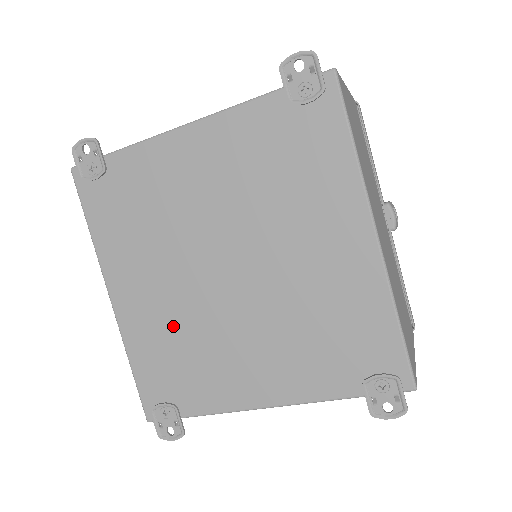
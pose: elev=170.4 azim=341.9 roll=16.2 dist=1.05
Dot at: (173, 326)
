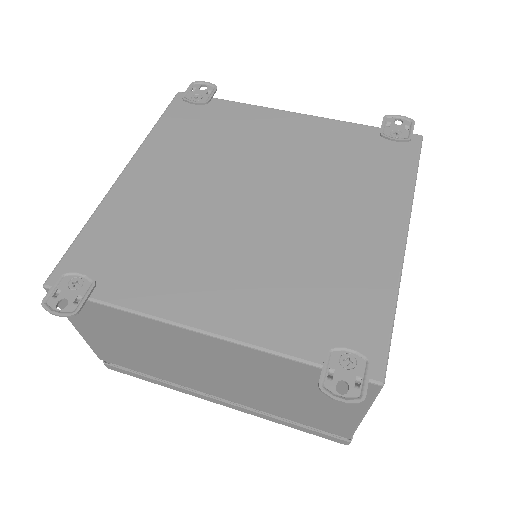
Dot at: (164, 216)
